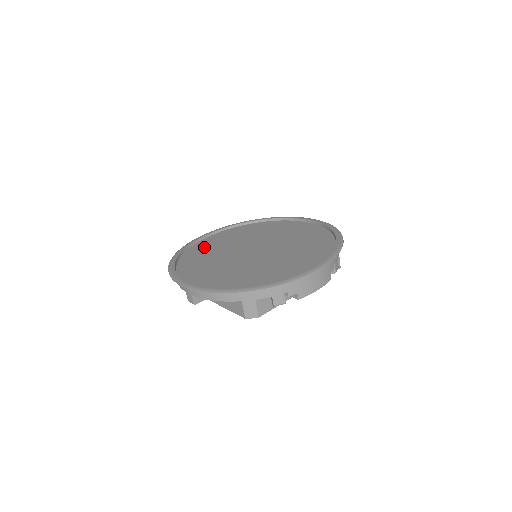
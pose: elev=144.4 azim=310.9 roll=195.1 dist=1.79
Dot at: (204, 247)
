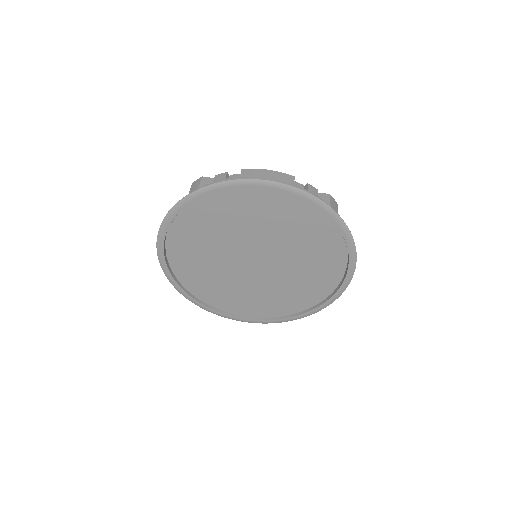
Dot at: (233, 207)
